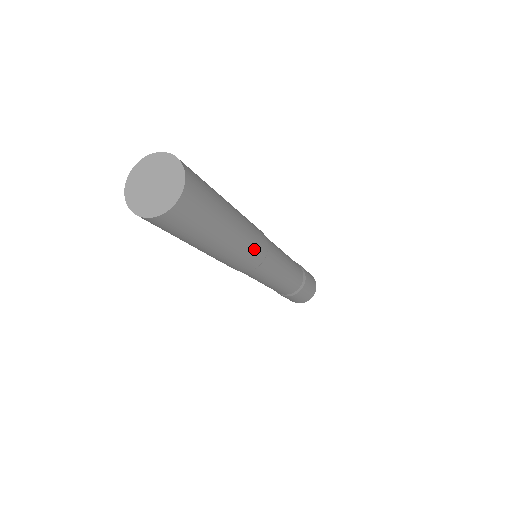
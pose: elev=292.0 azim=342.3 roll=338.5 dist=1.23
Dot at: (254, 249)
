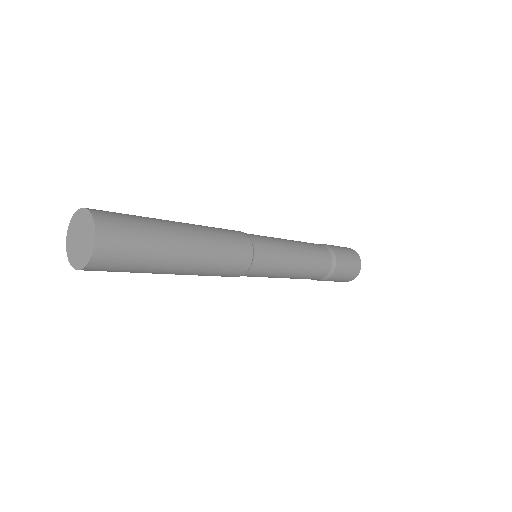
Dot at: (219, 274)
